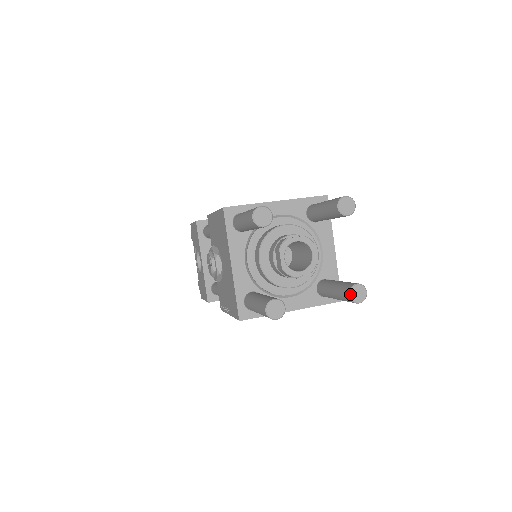
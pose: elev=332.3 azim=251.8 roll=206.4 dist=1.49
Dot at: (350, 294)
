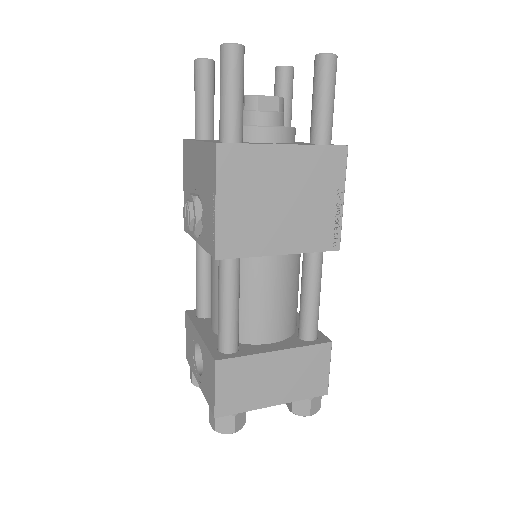
Dot at: (316, 54)
